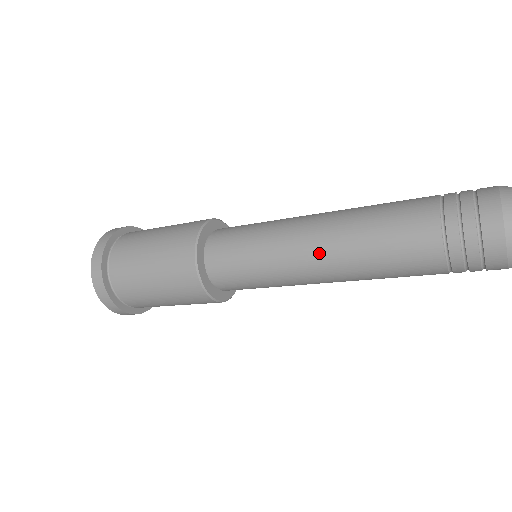
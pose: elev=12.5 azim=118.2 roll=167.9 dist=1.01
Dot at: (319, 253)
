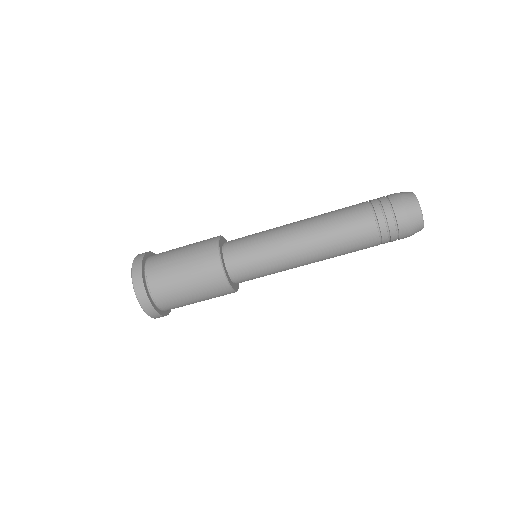
Dot at: (307, 249)
